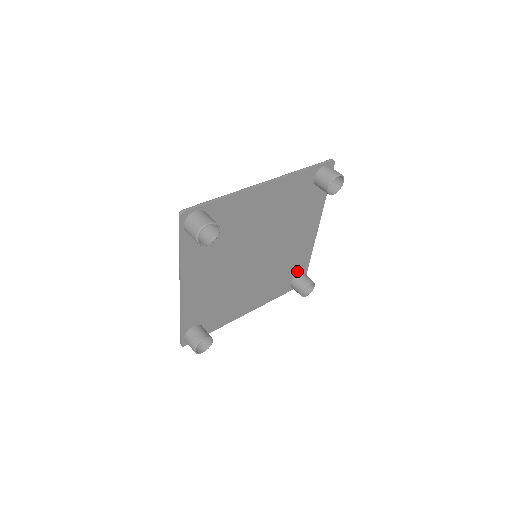
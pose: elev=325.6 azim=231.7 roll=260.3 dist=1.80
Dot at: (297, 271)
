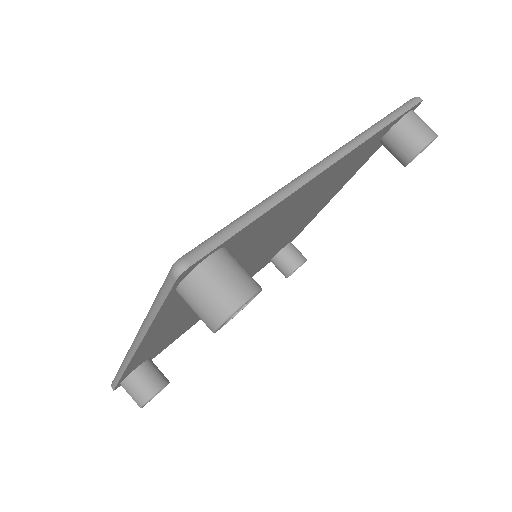
Dot at: (286, 244)
